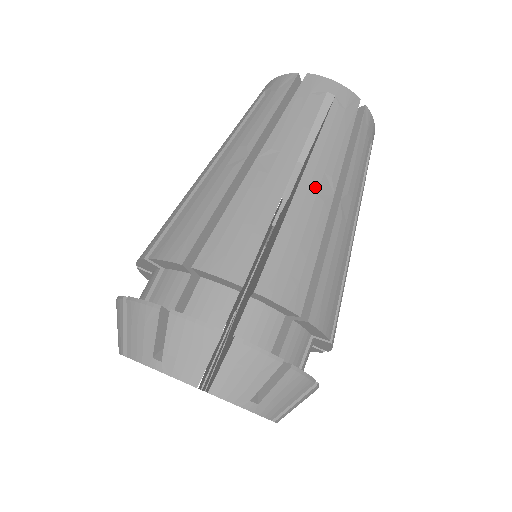
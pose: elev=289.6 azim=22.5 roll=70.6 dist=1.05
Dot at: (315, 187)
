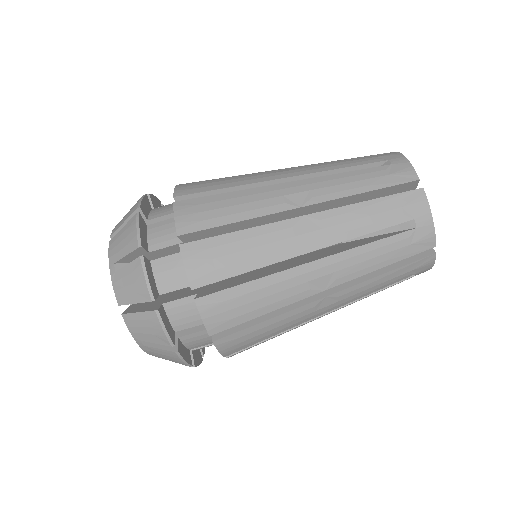
Dot at: occluded
